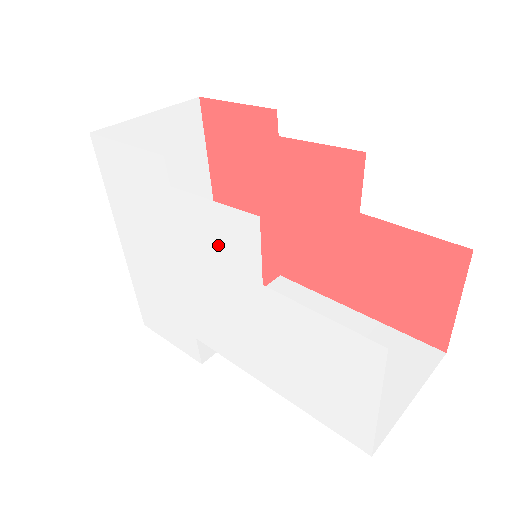
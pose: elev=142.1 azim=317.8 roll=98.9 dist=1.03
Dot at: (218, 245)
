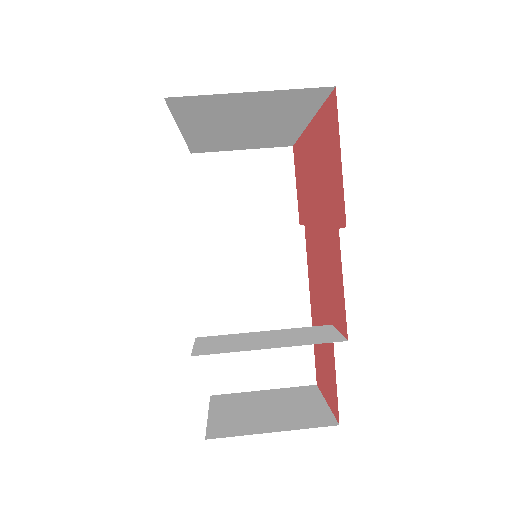
Dot at: occluded
